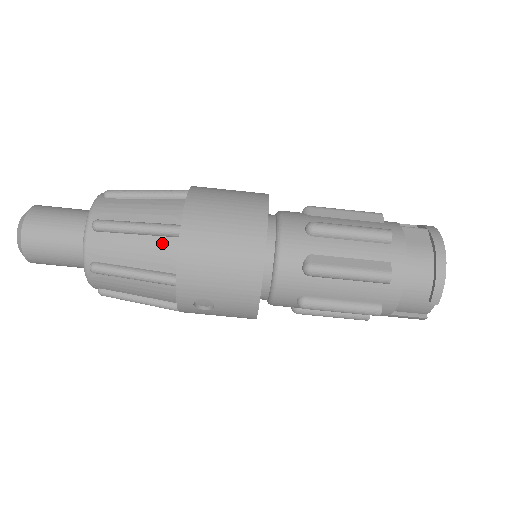
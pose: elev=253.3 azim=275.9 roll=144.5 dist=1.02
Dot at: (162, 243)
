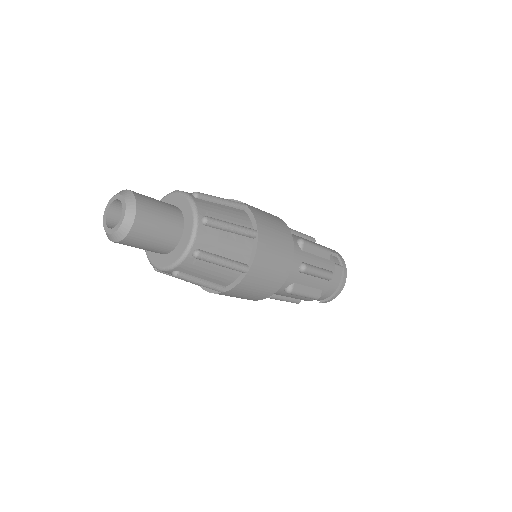
Dot at: (231, 273)
